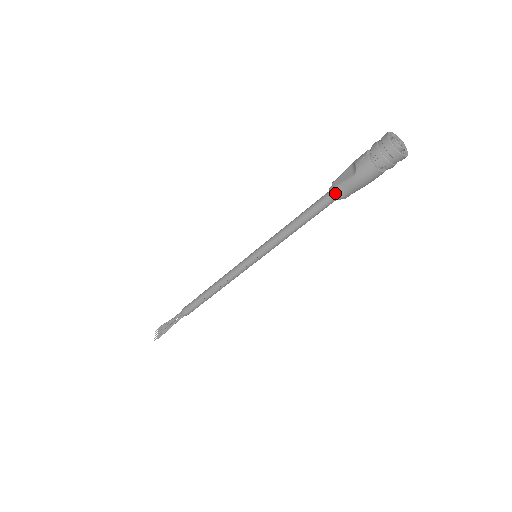
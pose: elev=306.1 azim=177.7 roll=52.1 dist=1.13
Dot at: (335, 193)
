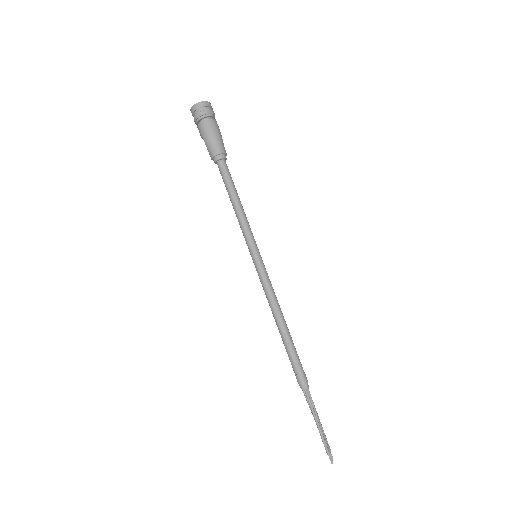
Dot at: (214, 159)
